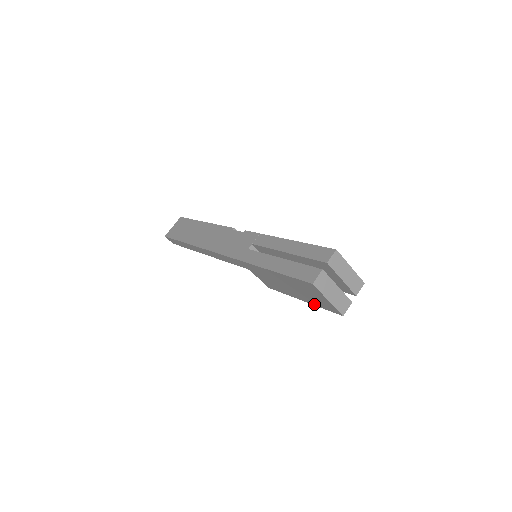
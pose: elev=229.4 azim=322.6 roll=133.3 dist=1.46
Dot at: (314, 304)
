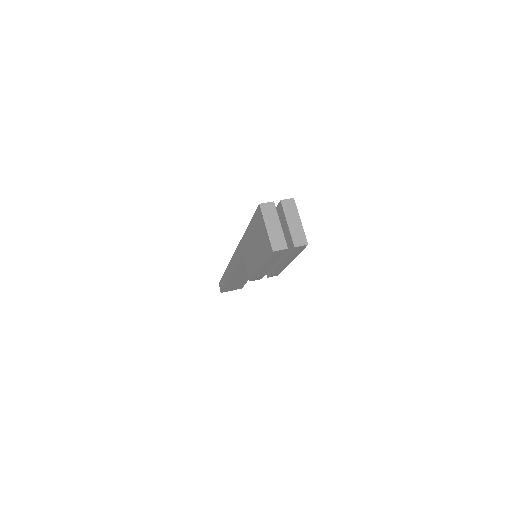
Dot at: (264, 260)
